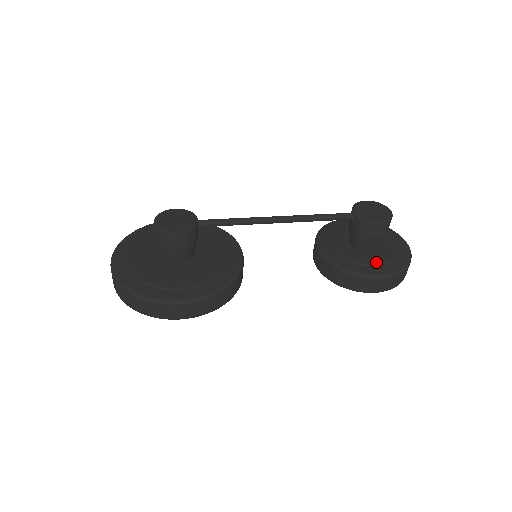
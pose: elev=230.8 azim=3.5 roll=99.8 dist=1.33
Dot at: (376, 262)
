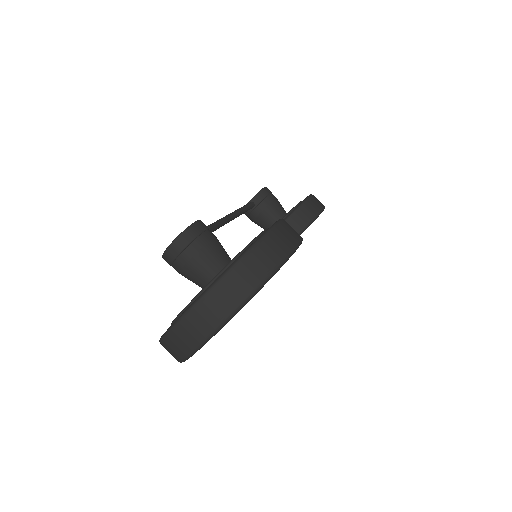
Dot at: occluded
